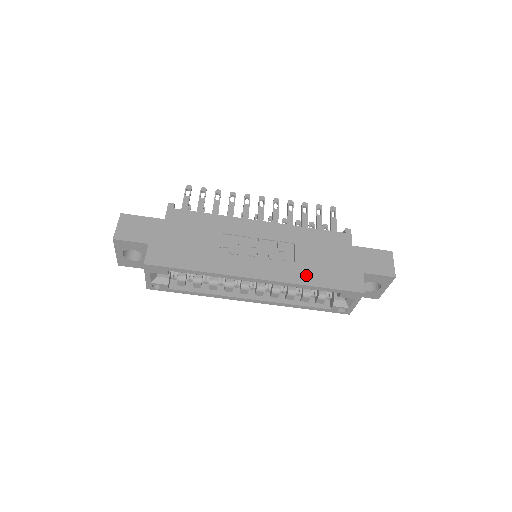
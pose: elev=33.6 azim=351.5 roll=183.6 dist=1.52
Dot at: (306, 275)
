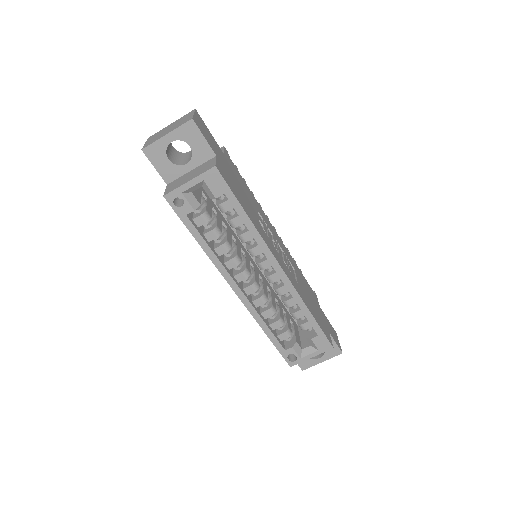
Dot at: (305, 299)
